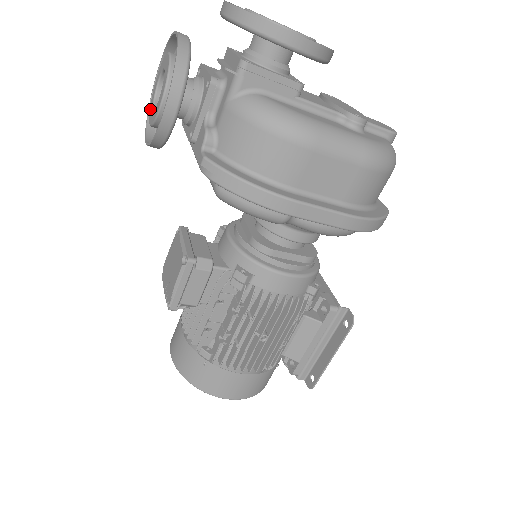
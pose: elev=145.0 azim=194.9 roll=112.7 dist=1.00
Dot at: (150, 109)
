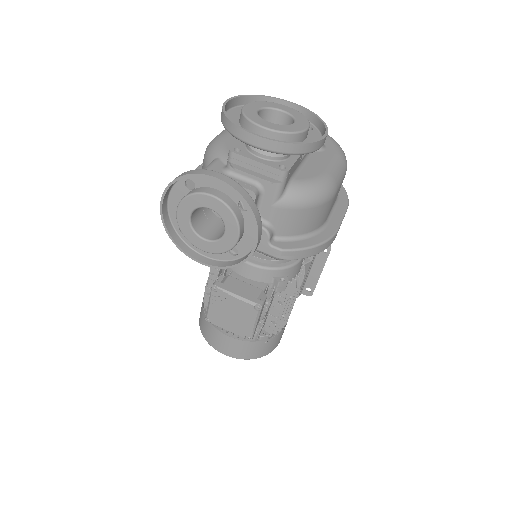
Dot at: (190, 238)
